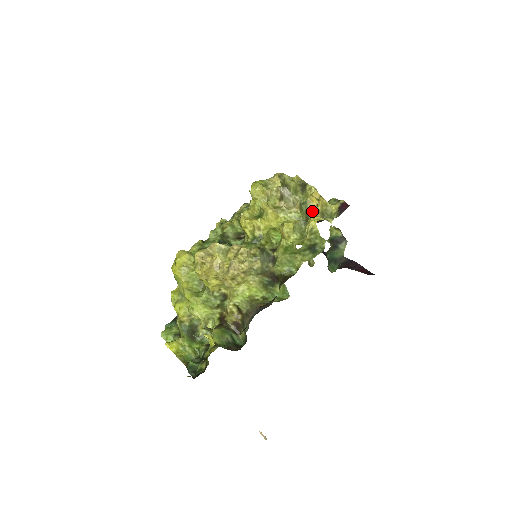
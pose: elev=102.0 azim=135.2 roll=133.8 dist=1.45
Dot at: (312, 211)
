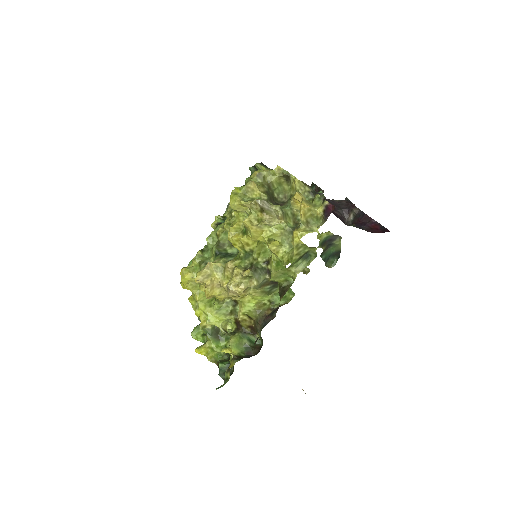
Dot at: (299, 211)
